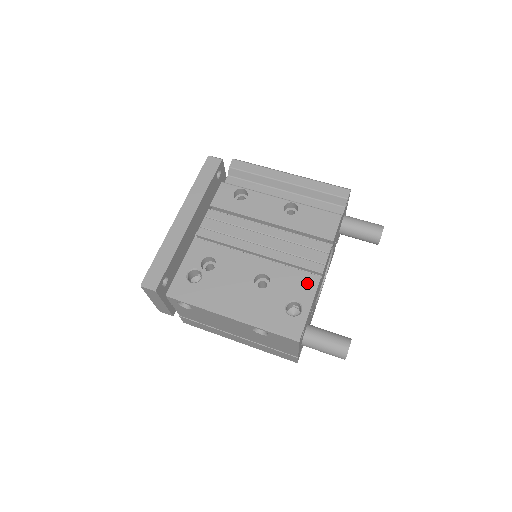
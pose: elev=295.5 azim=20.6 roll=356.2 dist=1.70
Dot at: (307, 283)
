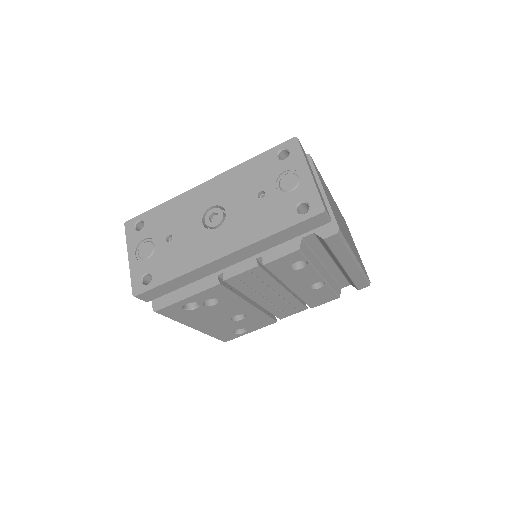
Dot at: (265, 323)
